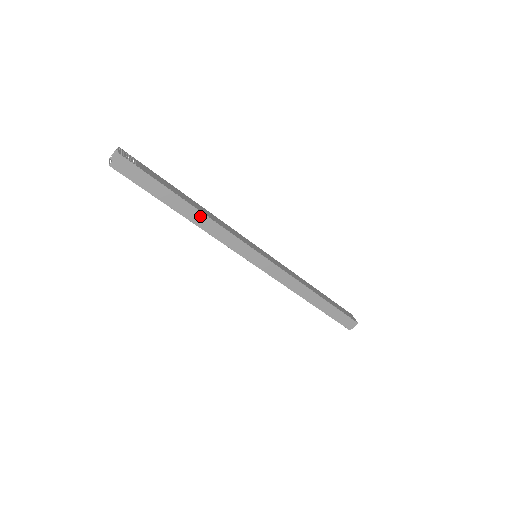
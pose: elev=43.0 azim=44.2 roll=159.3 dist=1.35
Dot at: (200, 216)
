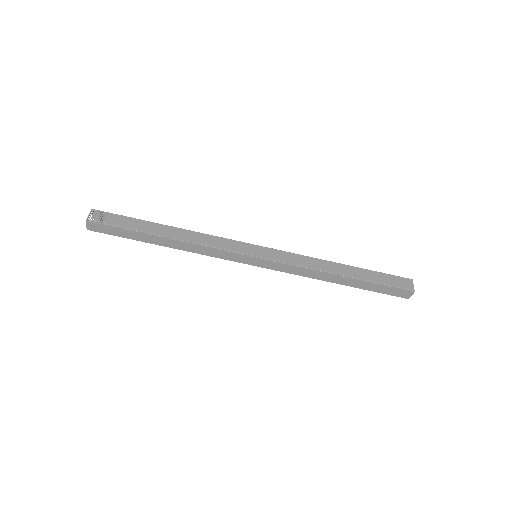
Dot at: (178, 243)
